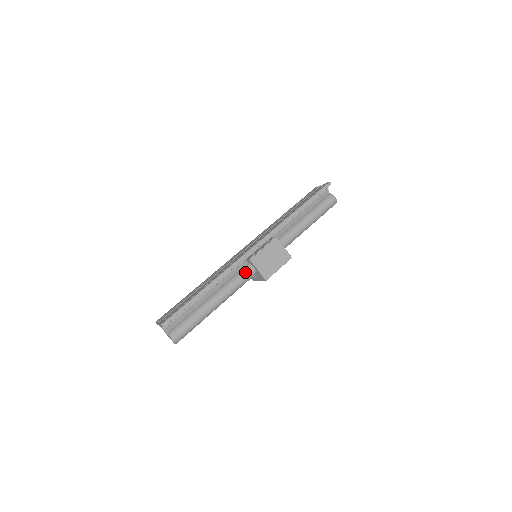
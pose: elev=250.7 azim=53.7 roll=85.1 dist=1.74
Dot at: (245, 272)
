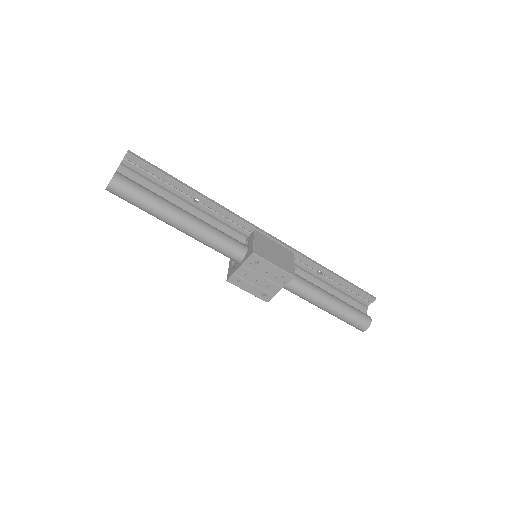
Dot at: (237, 240)
